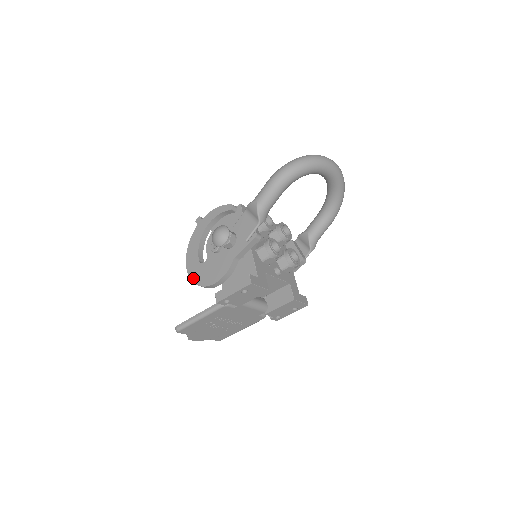
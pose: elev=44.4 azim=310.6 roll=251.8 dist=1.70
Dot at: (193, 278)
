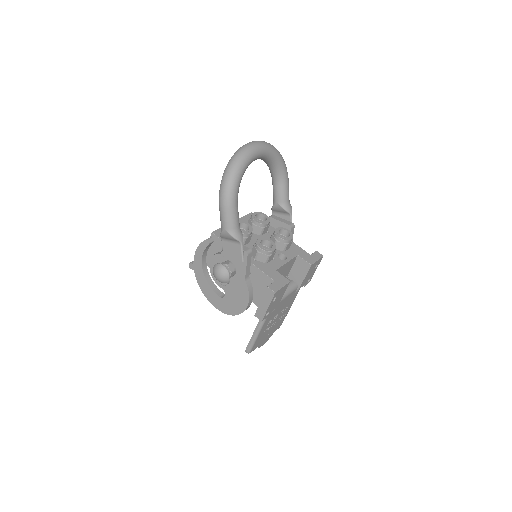
Dot at: (227, 312)
